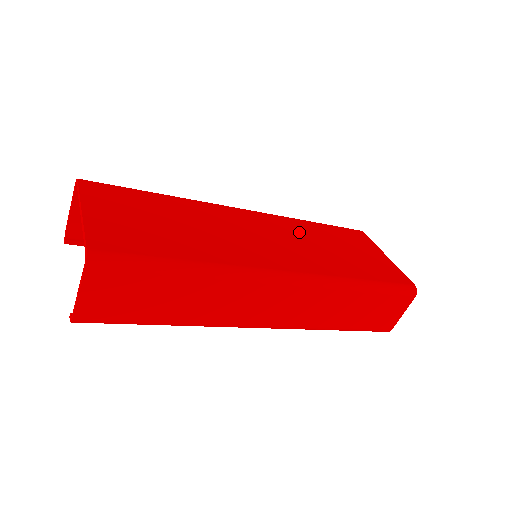
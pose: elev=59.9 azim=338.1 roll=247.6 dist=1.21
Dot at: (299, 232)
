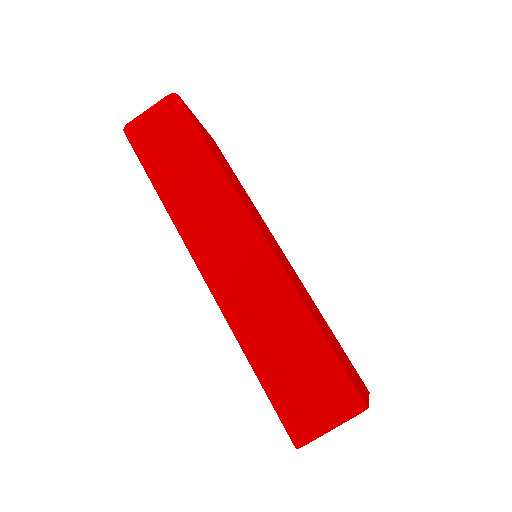
Dot at: (306, 292)
